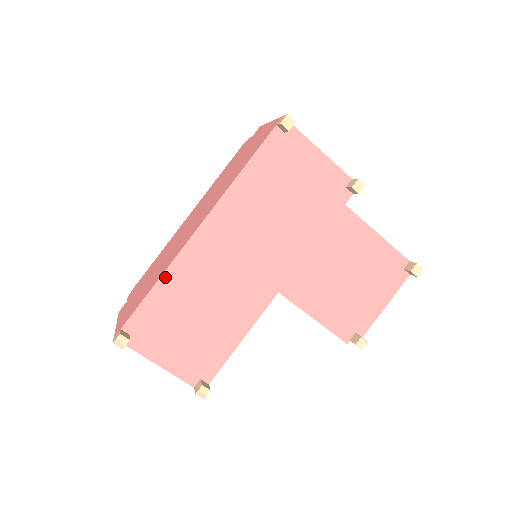
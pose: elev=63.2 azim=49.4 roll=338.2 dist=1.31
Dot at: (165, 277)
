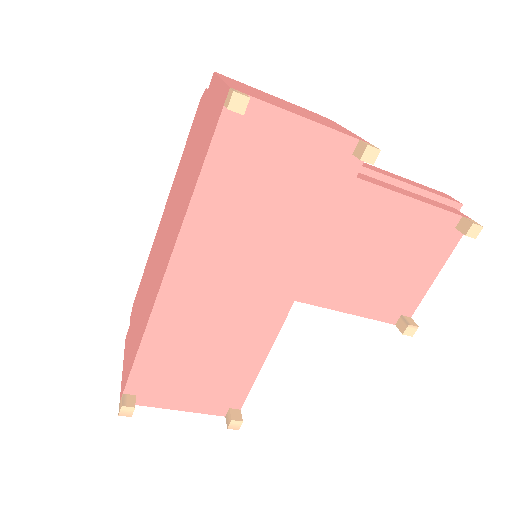
Dot at: (149, 333)
